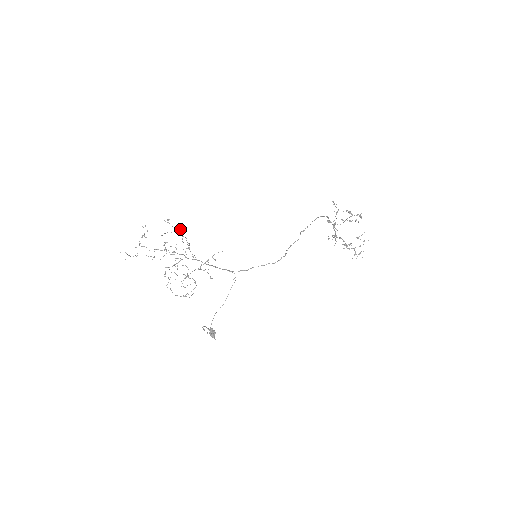
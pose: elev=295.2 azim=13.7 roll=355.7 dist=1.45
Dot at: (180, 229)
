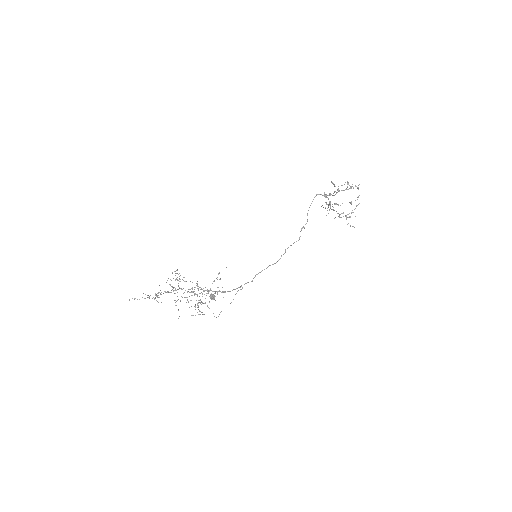
Dot at: (192, 288)
